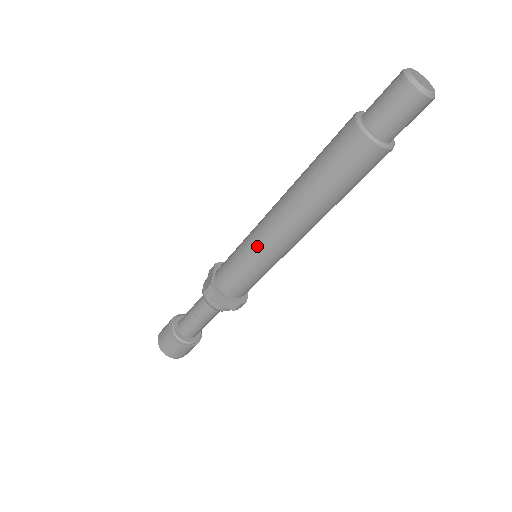
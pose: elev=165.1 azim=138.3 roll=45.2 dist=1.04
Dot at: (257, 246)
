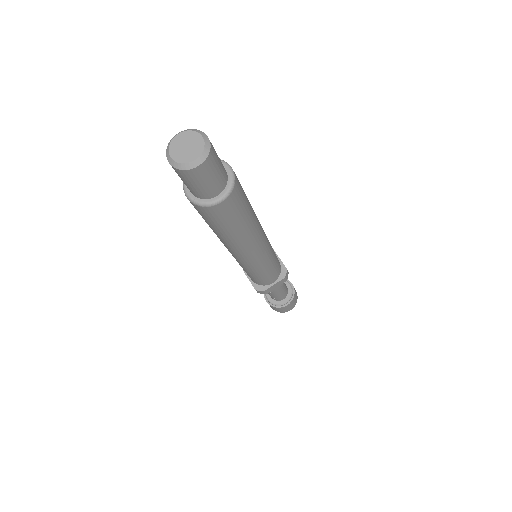
Dot at: (248, 267)
